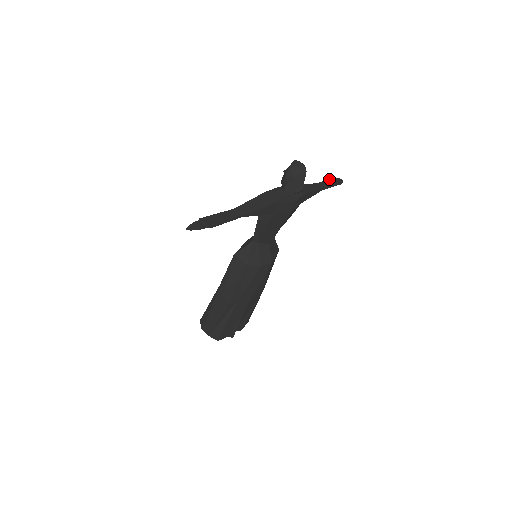
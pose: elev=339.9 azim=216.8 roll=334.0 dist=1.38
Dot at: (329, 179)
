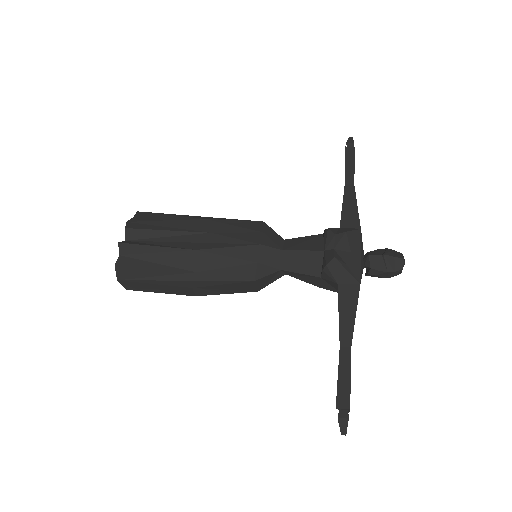
Dot at: occluded
